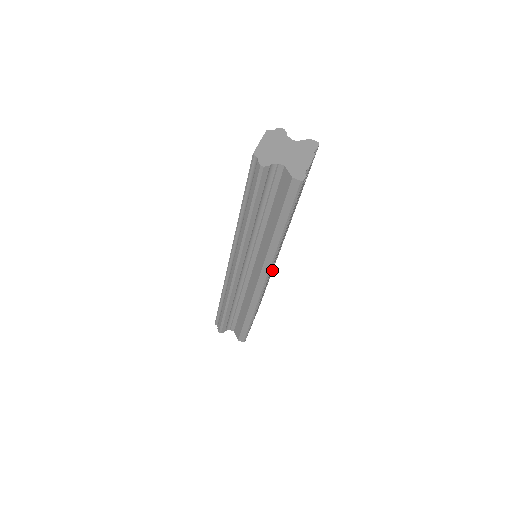
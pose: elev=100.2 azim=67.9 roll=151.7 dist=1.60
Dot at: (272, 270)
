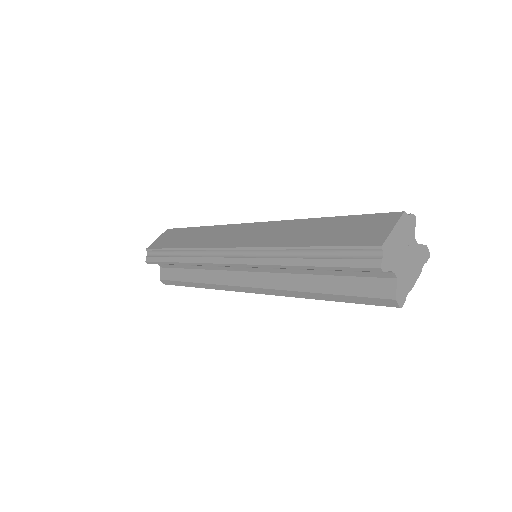
Dot at: occluded
